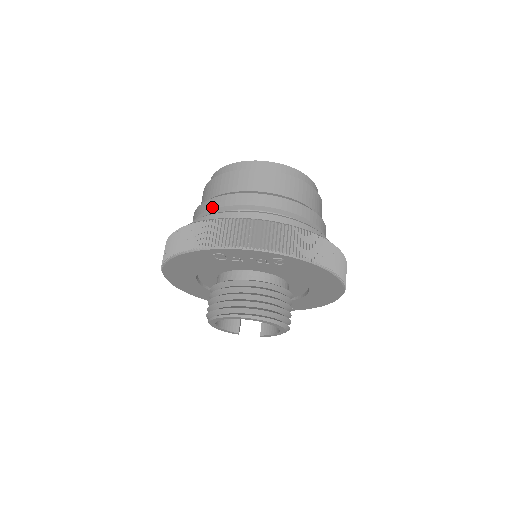
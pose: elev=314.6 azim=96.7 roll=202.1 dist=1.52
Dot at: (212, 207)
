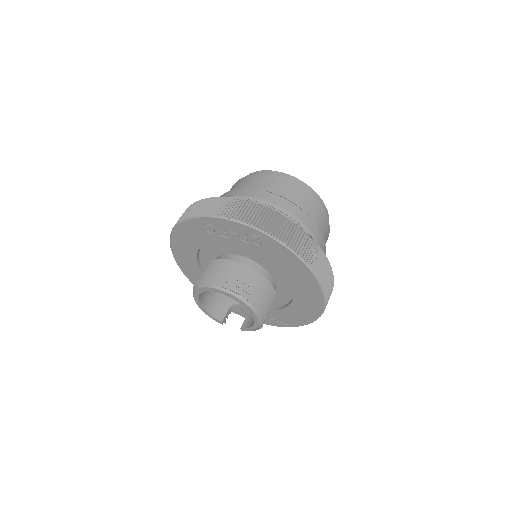
Dot at: occluded
